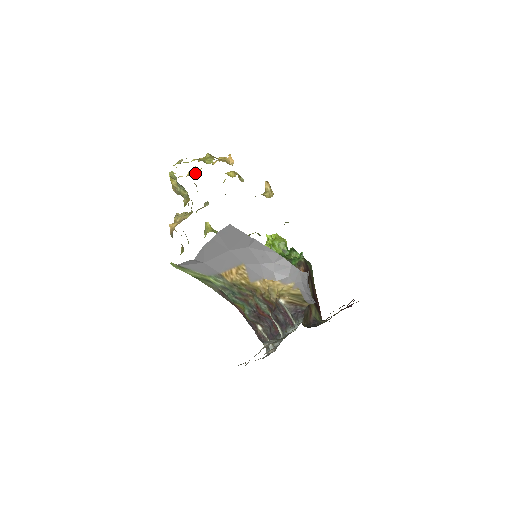
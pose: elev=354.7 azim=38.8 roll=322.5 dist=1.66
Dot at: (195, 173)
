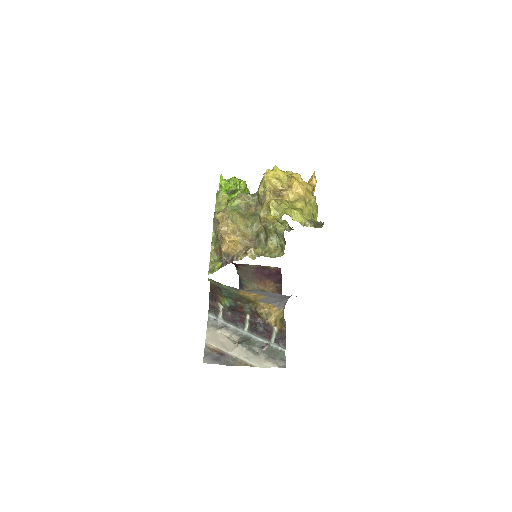
Dot at: (279, 188)
